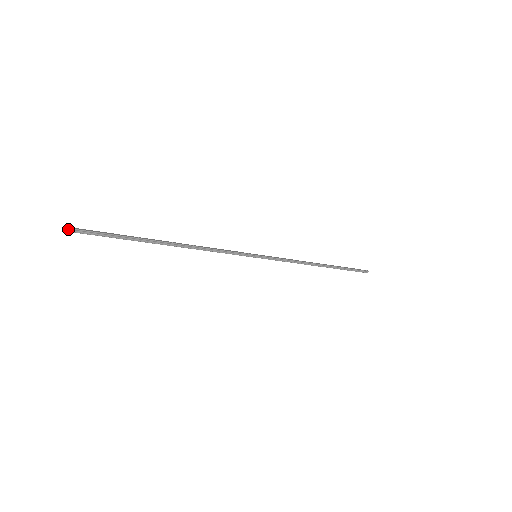
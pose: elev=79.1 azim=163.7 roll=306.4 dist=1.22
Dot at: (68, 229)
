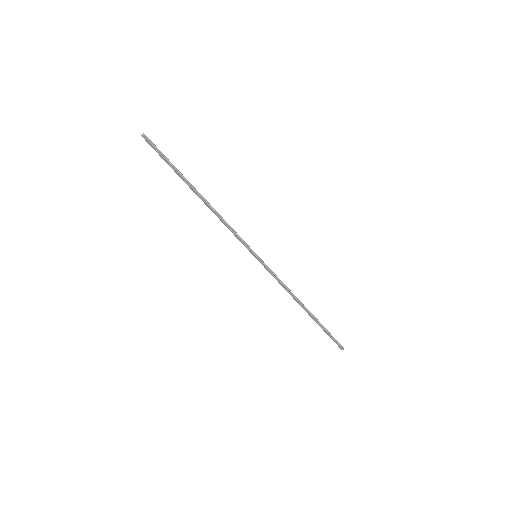
Dot at: (143, 134)
